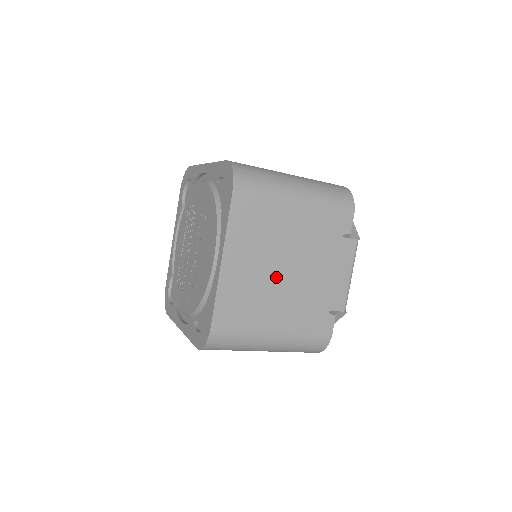
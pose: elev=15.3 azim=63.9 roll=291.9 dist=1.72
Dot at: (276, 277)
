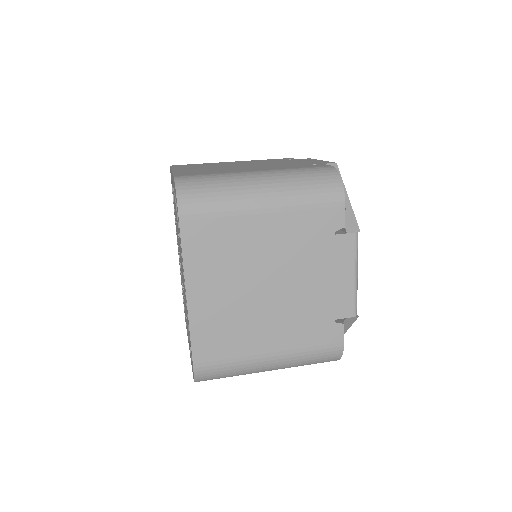
Dot at: (257, 298)
